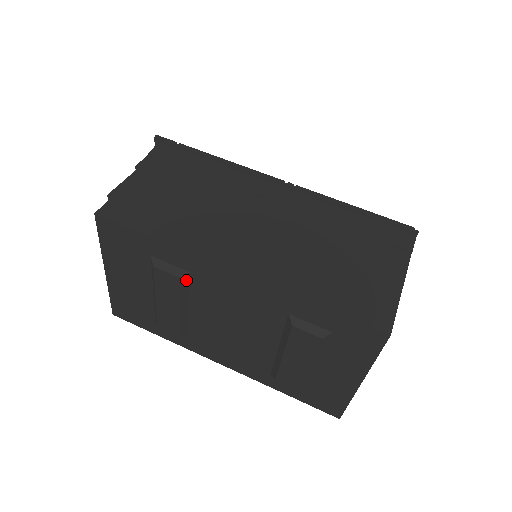
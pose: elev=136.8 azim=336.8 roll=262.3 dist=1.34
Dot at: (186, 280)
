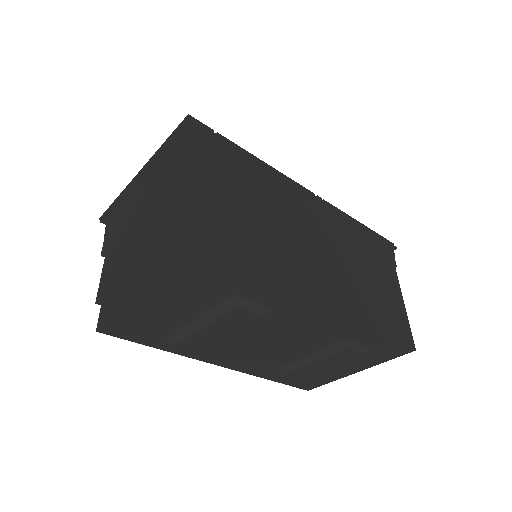
Dot at: occluded
